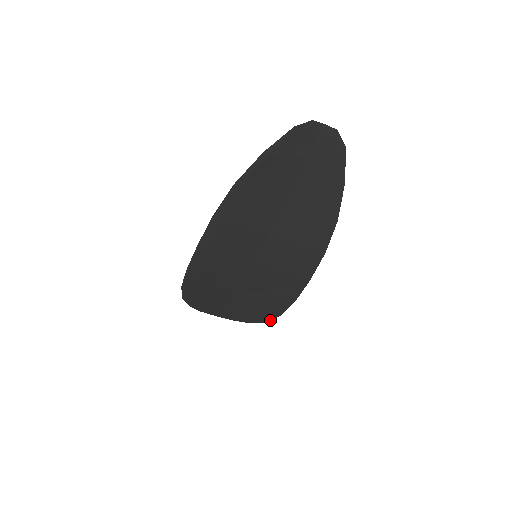
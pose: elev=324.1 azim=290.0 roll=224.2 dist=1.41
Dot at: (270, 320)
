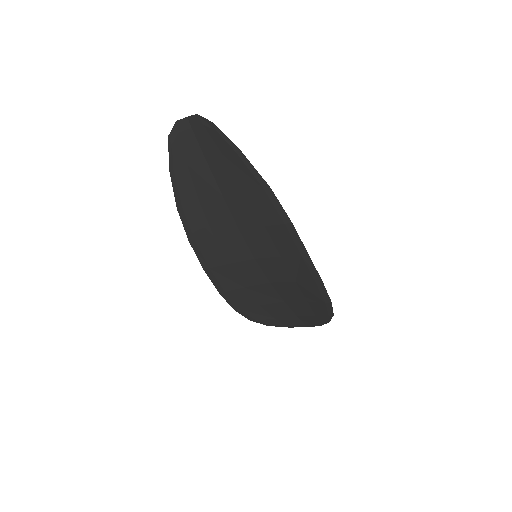
Dot at: occluded
